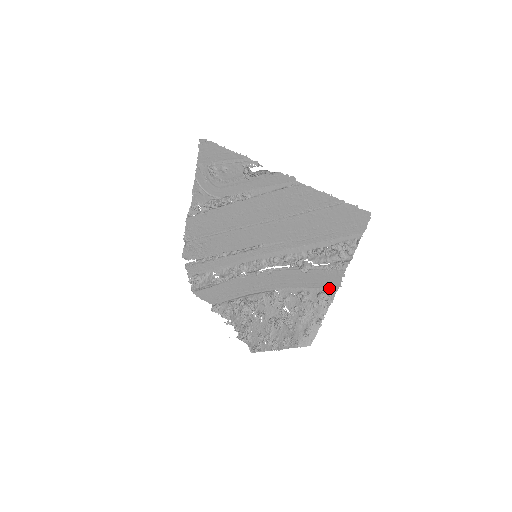
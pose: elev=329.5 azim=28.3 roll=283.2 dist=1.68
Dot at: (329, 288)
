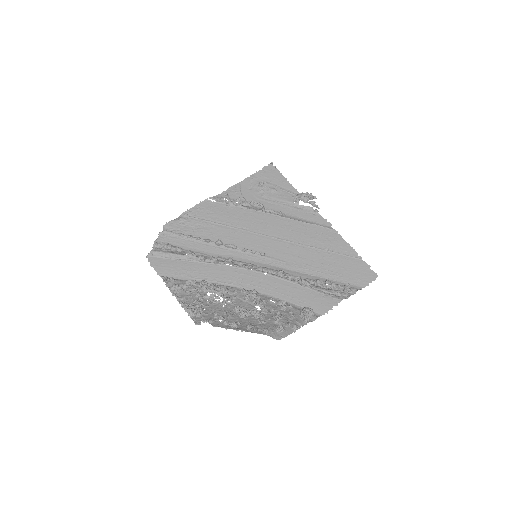
Dot at: (314, 311)
